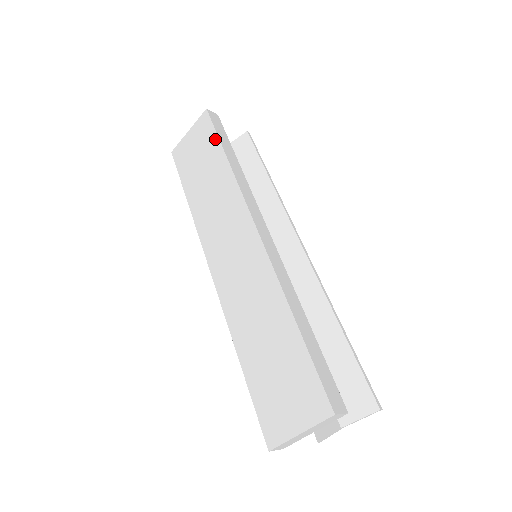
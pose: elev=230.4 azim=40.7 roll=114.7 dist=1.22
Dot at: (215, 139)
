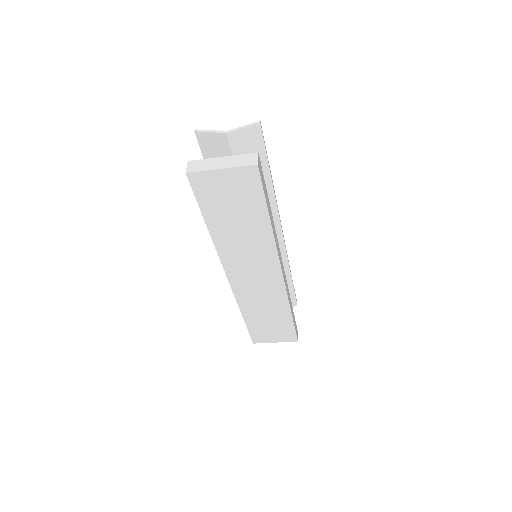
Dot at: (262, 202)
